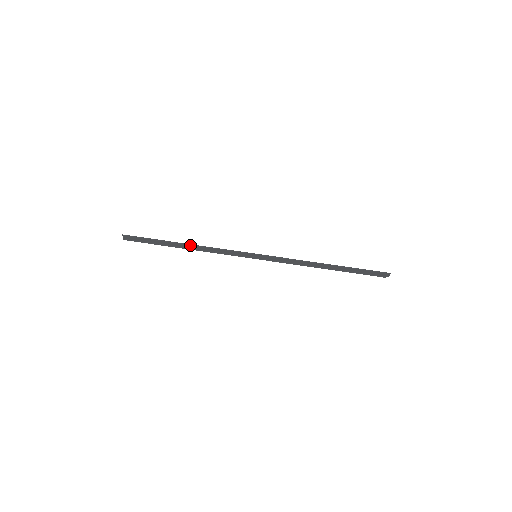
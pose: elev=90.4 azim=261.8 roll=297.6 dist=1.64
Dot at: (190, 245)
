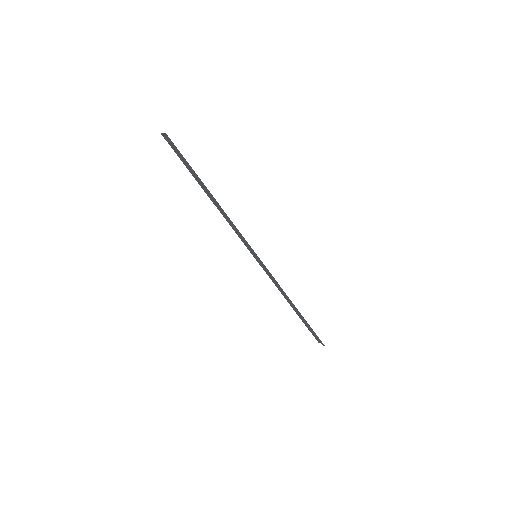
Dot at: occluded
